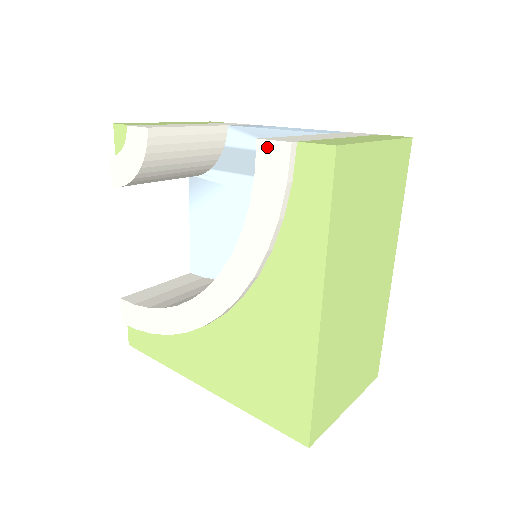
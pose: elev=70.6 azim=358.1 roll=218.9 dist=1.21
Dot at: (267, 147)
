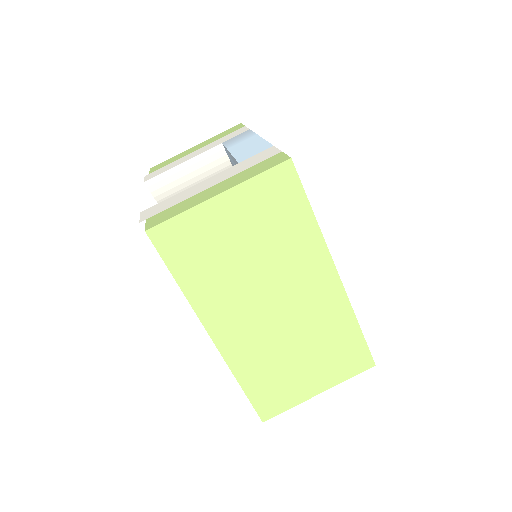
Dot at: occluded
